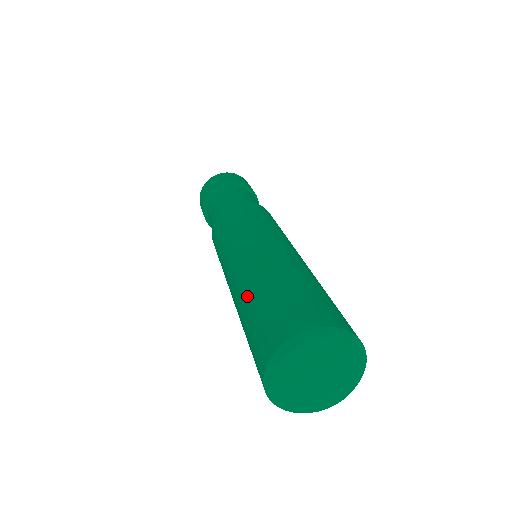
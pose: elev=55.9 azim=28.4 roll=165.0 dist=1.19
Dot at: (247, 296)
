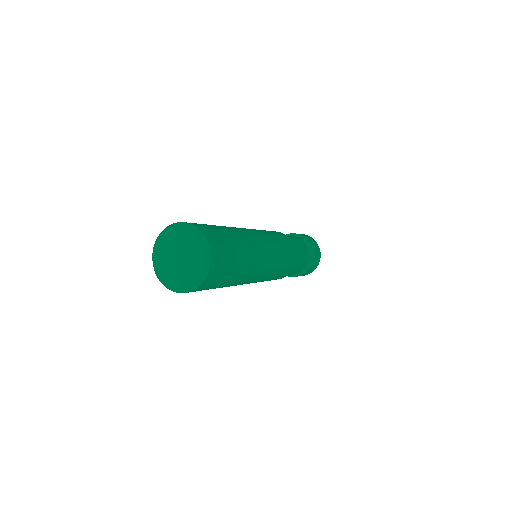
Dot at: occluded
